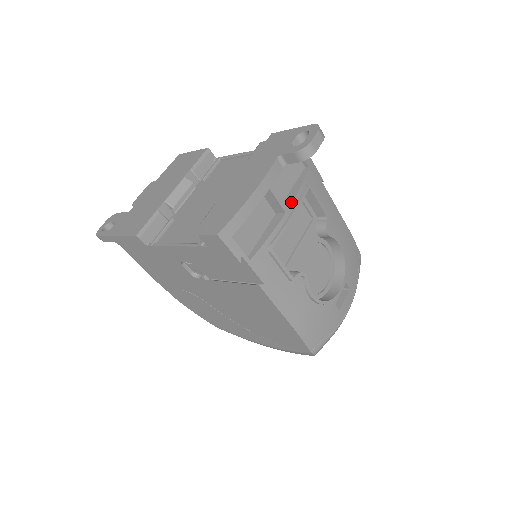
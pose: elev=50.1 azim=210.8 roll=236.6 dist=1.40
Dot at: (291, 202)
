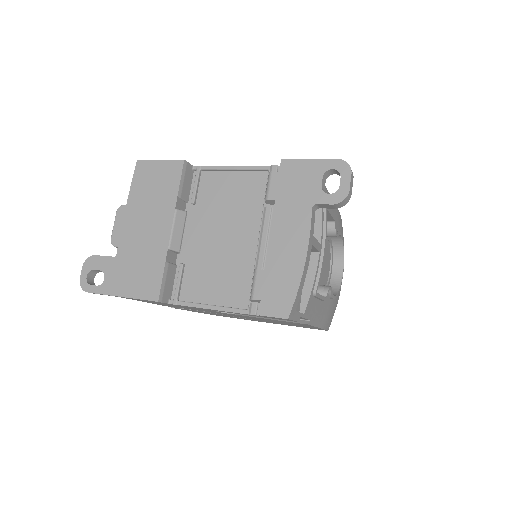
Dot at: (320, 237)
